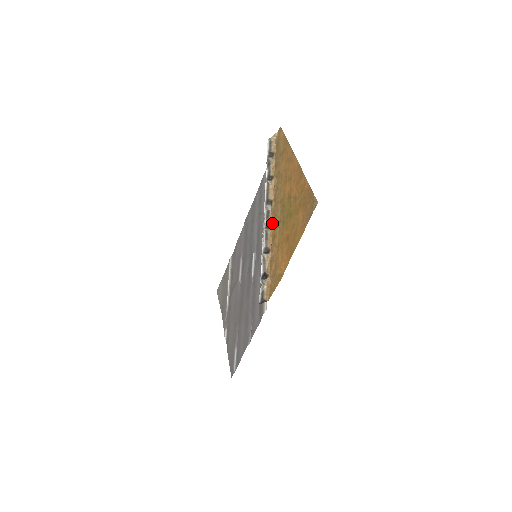
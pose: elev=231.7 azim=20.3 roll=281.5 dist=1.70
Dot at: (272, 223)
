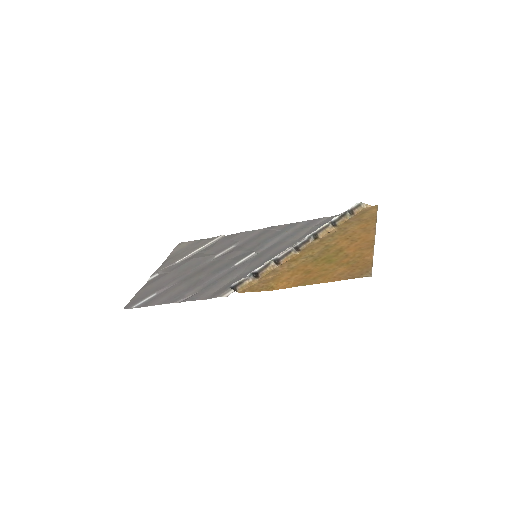
Dot at: (302, 250)
